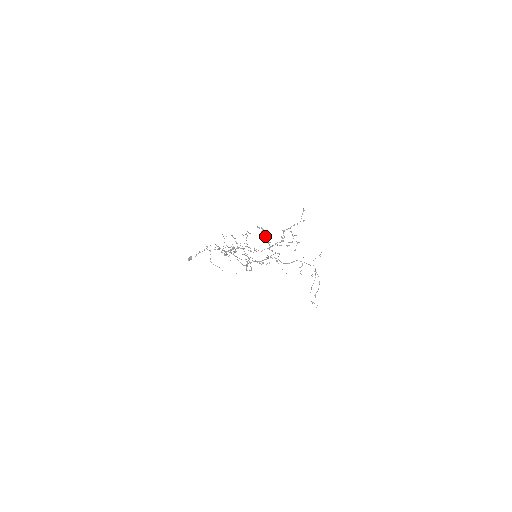
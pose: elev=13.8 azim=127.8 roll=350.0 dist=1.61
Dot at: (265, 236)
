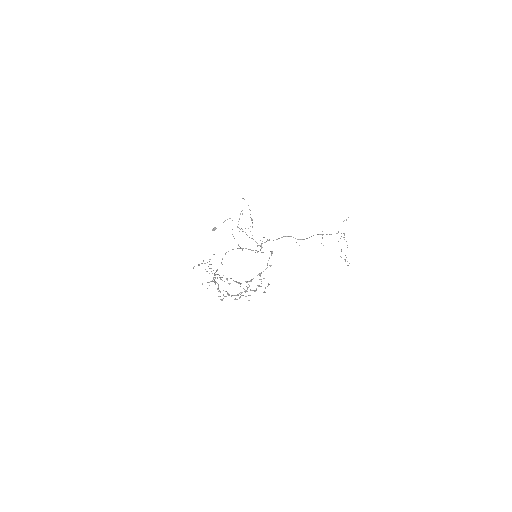
Dot at: occluded
